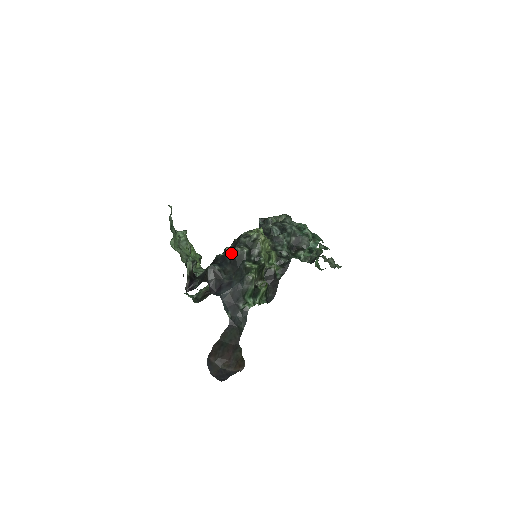
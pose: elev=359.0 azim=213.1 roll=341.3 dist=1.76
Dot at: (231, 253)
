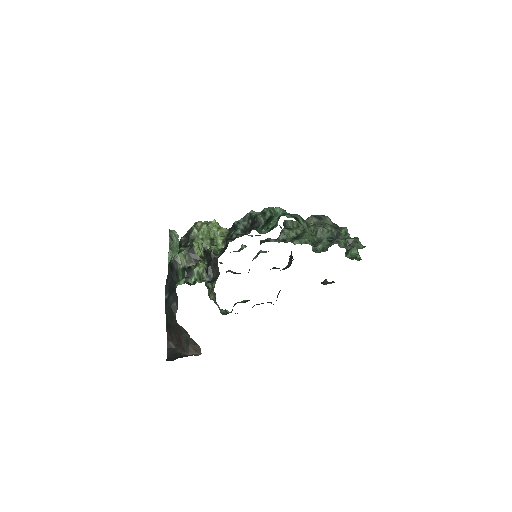
Dot at: occluded
